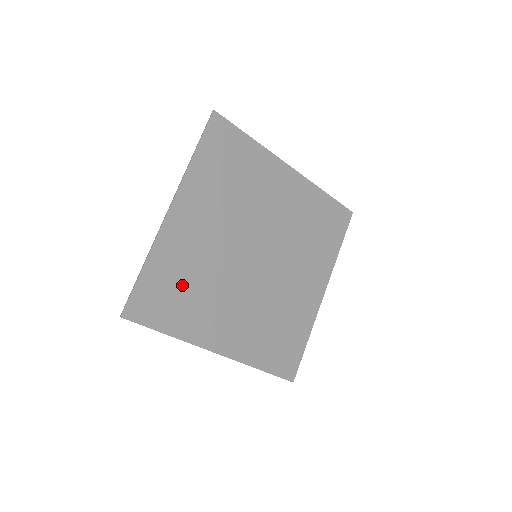
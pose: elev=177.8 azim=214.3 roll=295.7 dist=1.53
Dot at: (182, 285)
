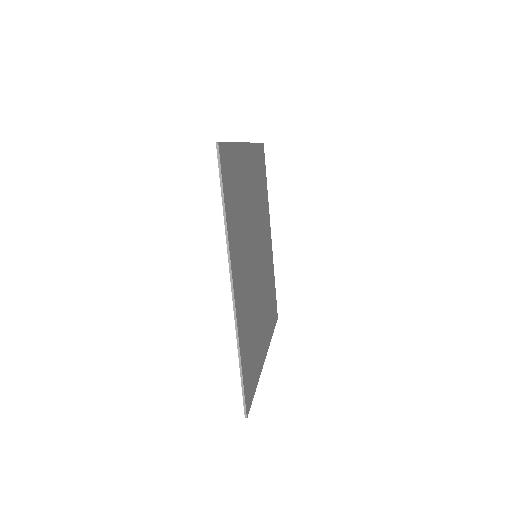
Dot at: (238, 196)
